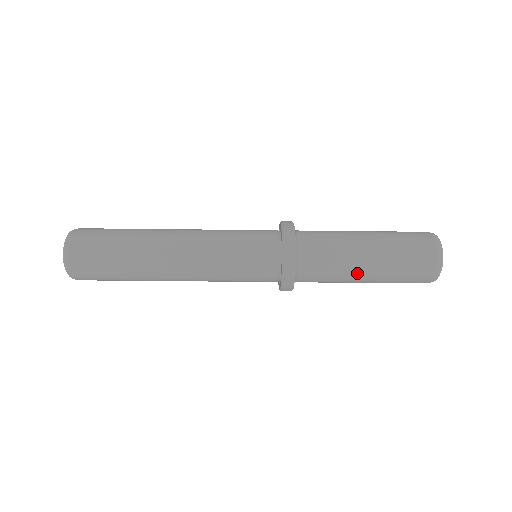
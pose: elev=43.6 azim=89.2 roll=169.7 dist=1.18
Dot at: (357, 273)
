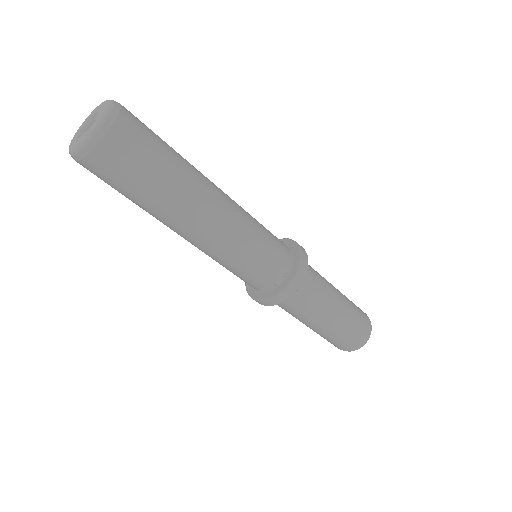
Dot at: (325, 316)
